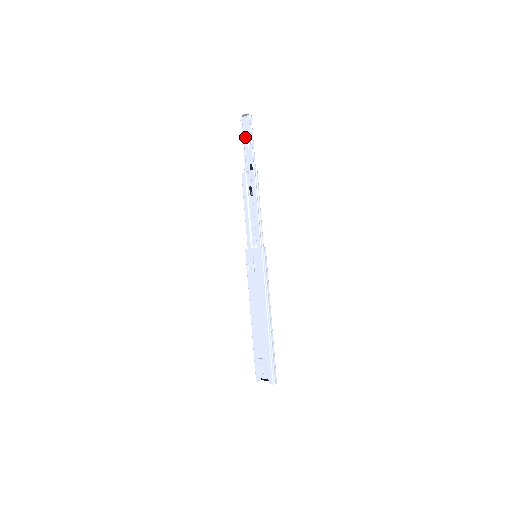
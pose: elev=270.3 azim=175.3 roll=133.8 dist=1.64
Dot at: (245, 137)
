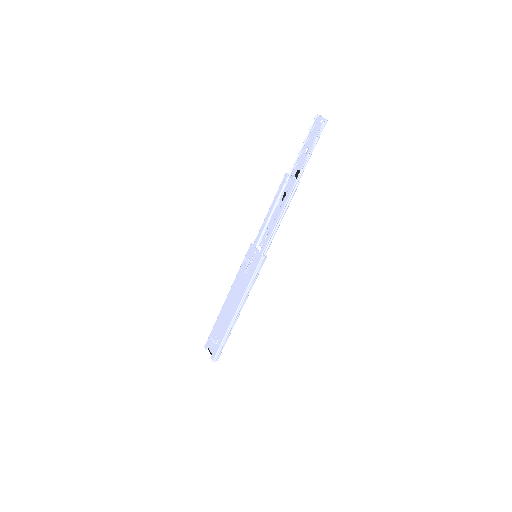
Dot at: (309, 138)
